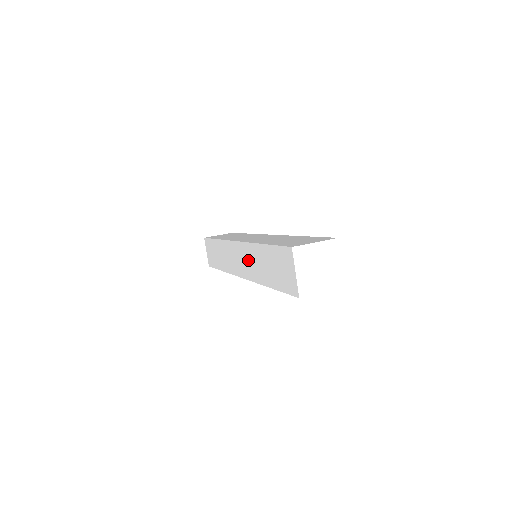
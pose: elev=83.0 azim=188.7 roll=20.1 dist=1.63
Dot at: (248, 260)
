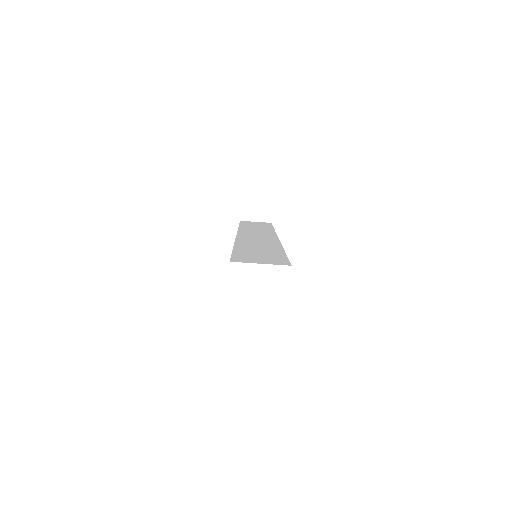
Dot at: occluded
